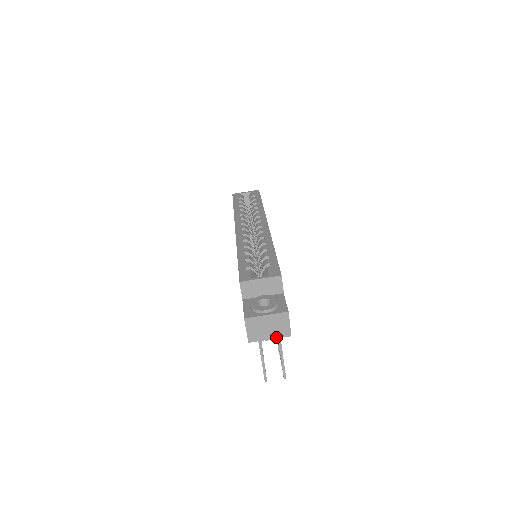
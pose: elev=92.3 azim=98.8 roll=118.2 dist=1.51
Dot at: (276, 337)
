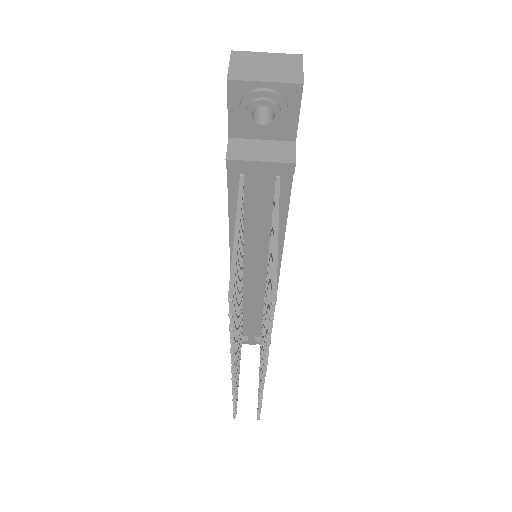
Dot at: (276, 81)
